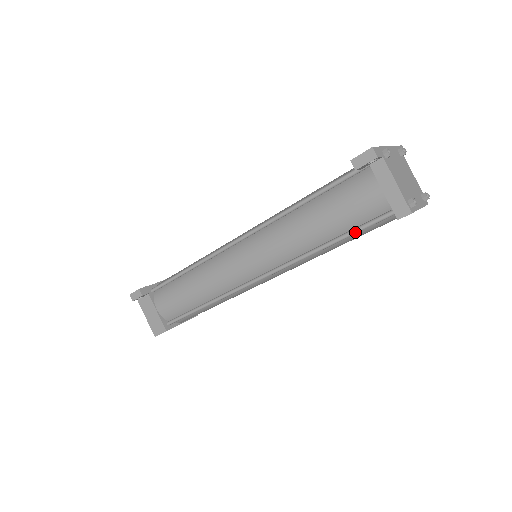
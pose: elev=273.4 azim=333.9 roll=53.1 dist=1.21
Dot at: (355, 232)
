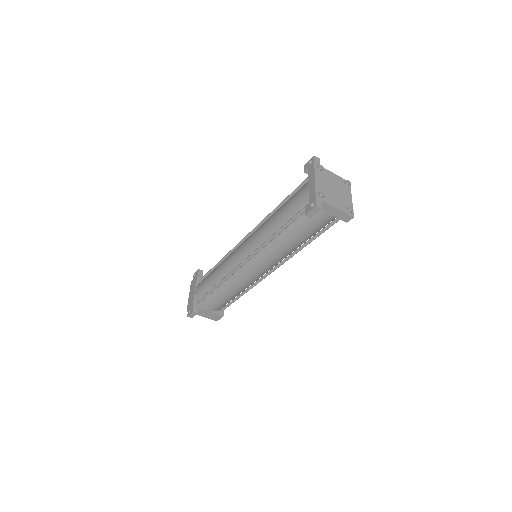
Dot at: occluded
